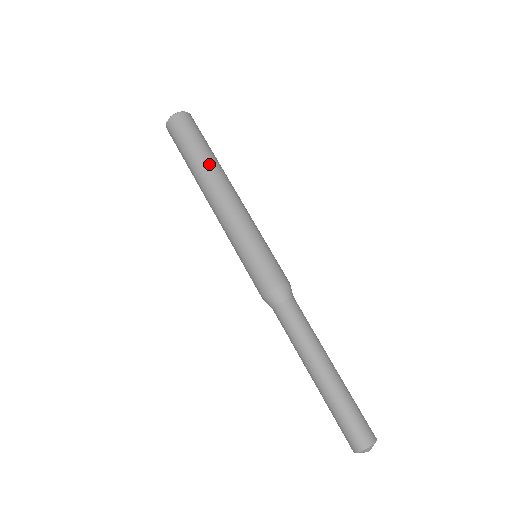
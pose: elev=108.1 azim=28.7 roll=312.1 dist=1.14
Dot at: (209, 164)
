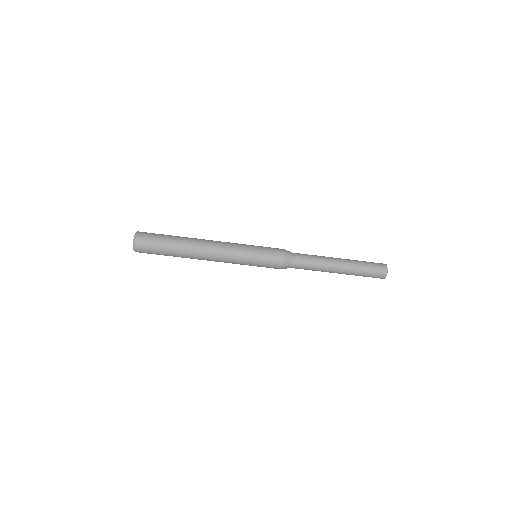
Dot at: (184, 257)
